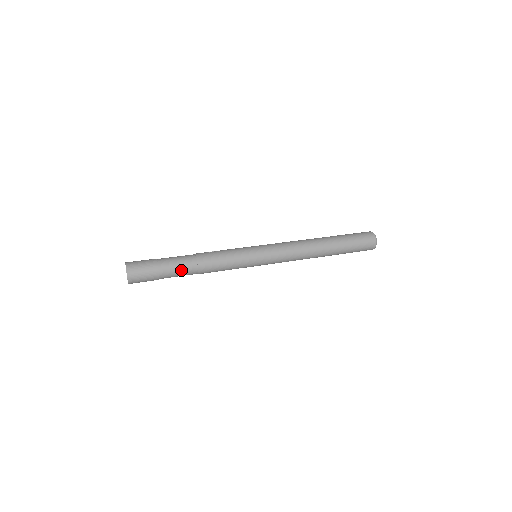
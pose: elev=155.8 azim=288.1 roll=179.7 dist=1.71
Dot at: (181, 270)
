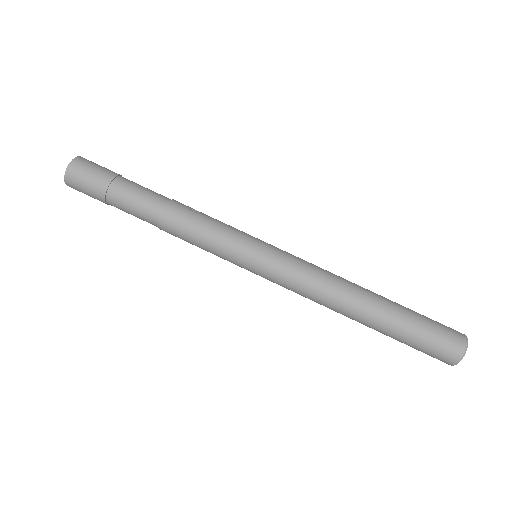
Dot at: (137, 207)
